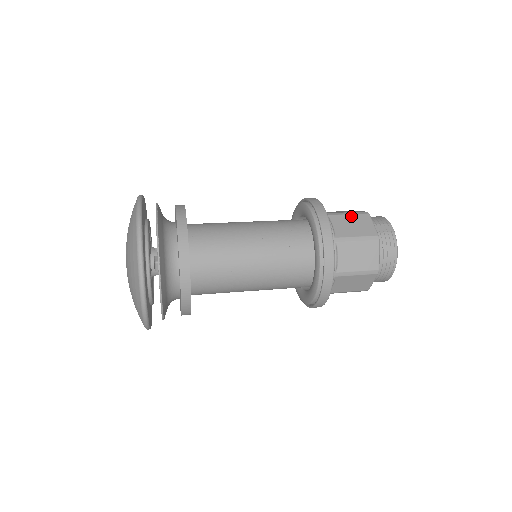
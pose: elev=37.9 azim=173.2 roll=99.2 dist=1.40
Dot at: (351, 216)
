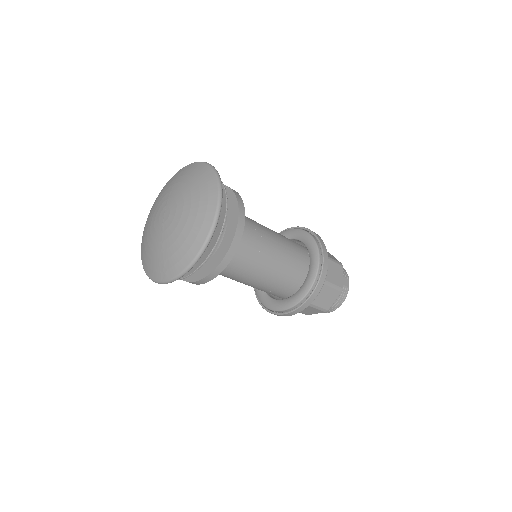
Dot at: (334, 264)
